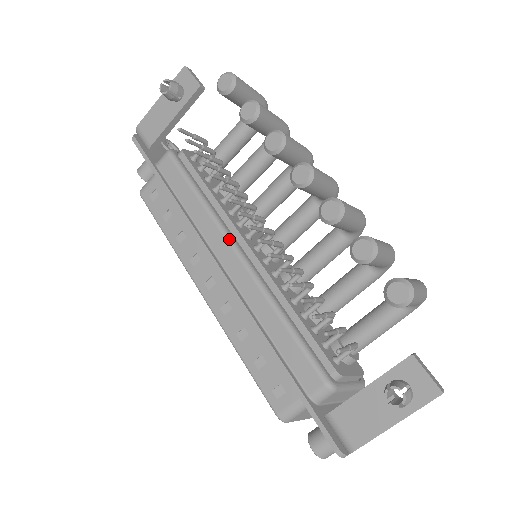
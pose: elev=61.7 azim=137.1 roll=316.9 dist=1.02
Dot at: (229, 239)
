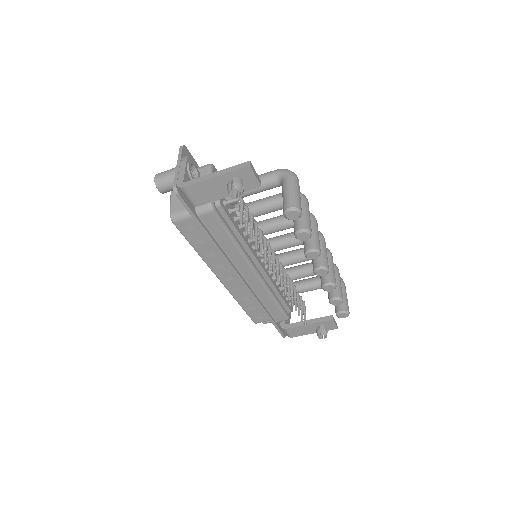
Dot at: (252, 266)
